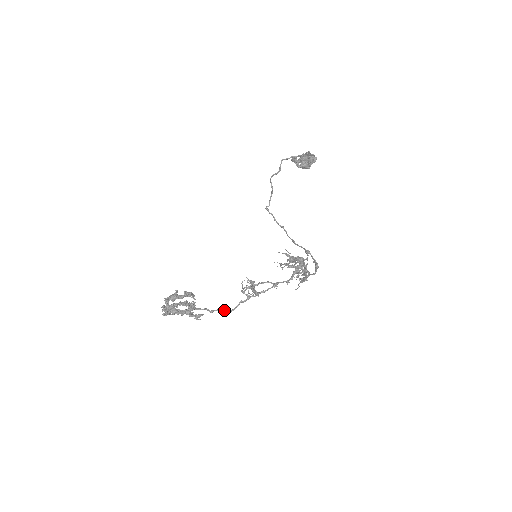
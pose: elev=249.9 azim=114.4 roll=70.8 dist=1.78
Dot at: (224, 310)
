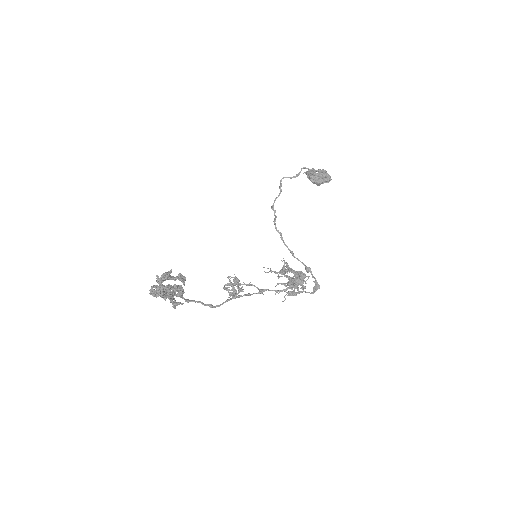
Dot at: (207, 304)
